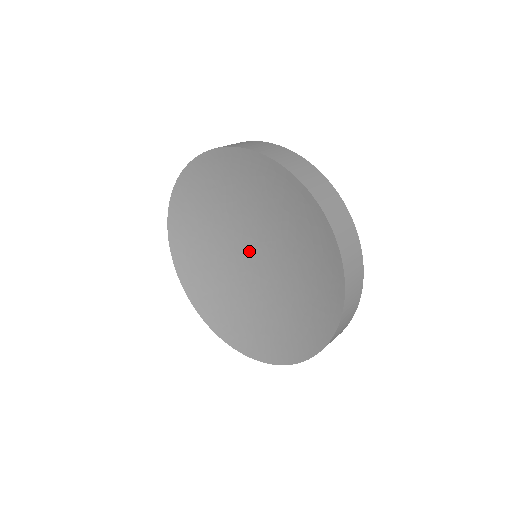
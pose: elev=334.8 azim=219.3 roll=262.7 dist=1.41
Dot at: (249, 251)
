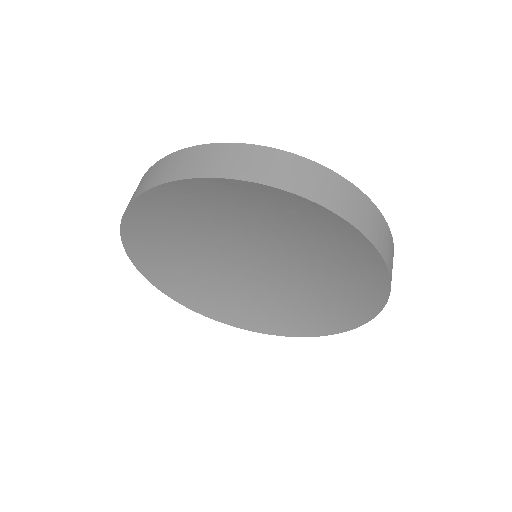
Dot at: (246, 256)
